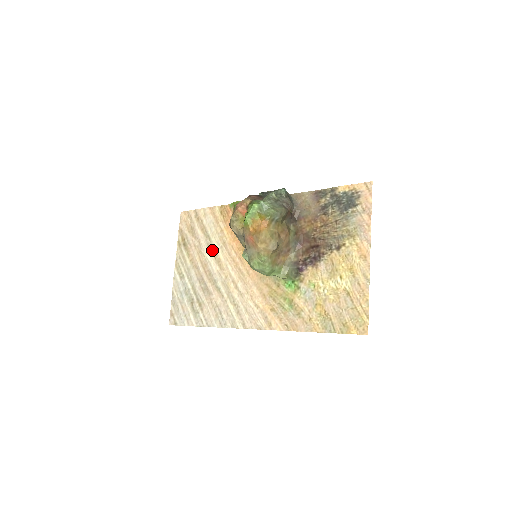
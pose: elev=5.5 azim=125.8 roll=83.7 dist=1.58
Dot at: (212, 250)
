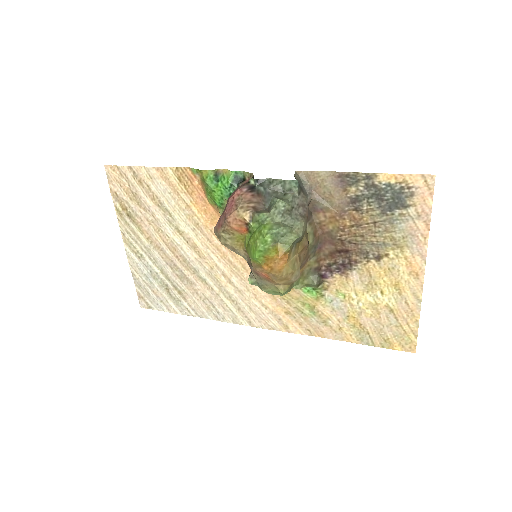
Dot at: (179, 231)
